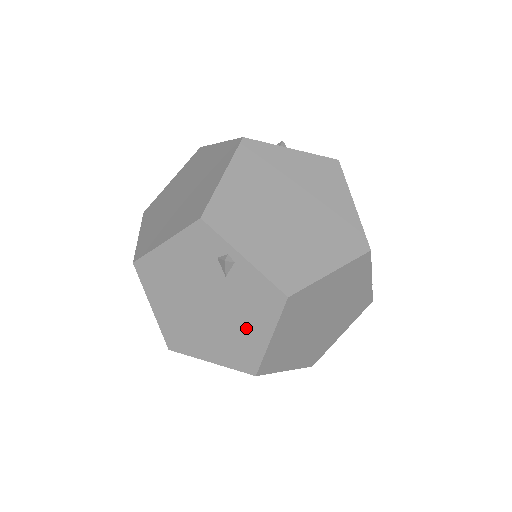
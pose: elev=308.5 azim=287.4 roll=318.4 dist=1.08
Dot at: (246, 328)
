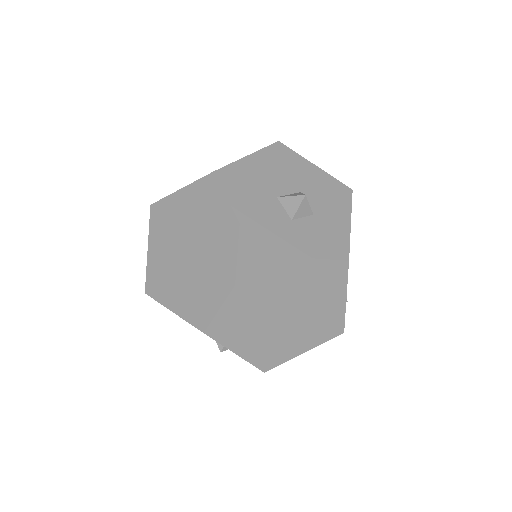
Dot at: occluded
